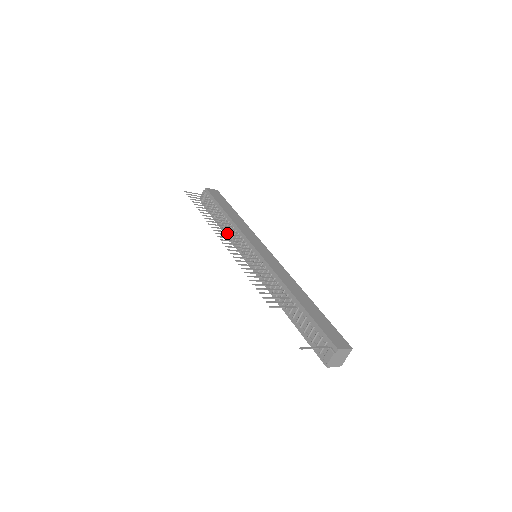
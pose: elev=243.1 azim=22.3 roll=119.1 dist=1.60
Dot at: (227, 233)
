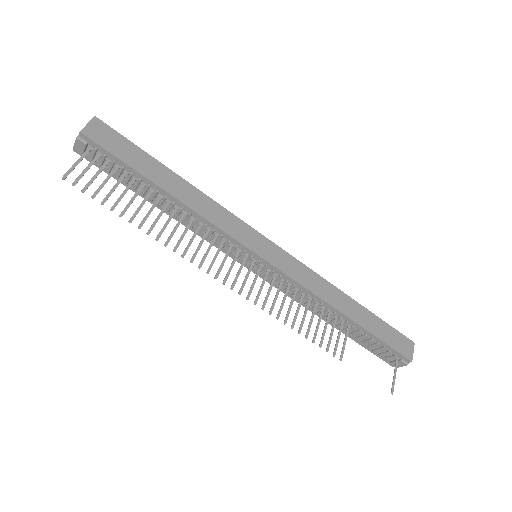
Dot at: (183, 223)
